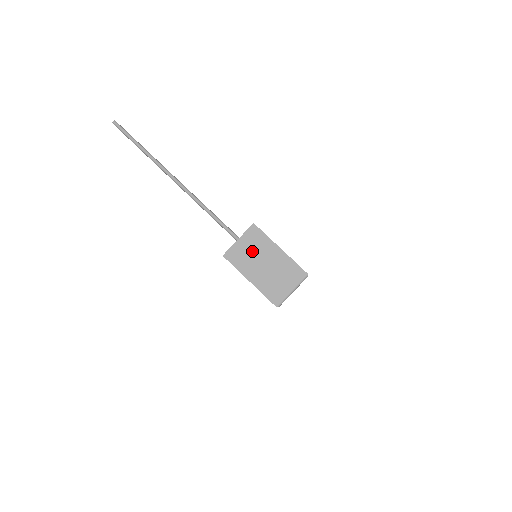
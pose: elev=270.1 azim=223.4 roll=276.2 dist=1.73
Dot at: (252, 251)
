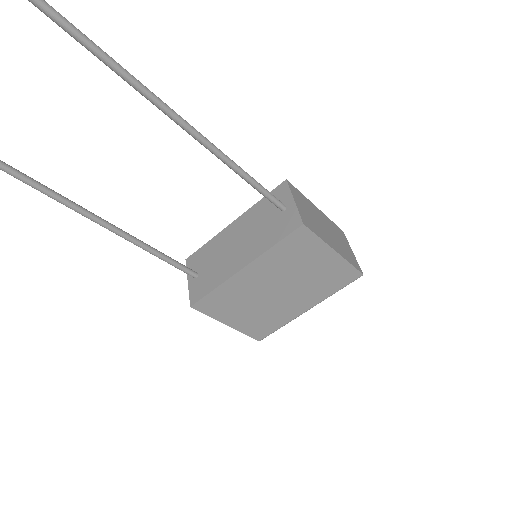
Dot at: (310, 214)
